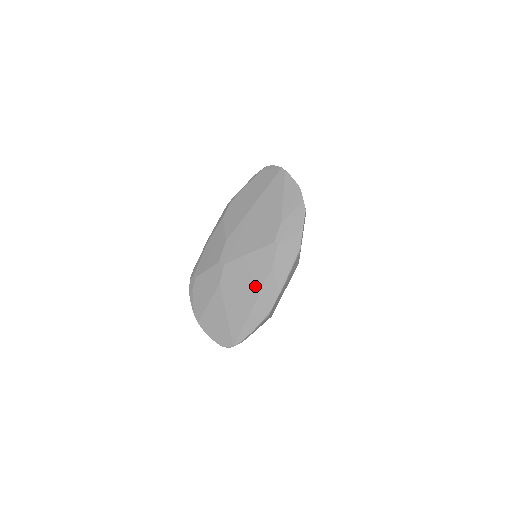
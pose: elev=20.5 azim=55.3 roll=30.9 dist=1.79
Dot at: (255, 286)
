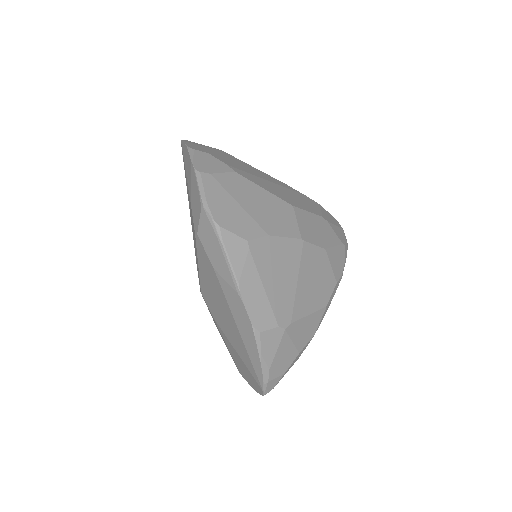
Dot at: (223, 302)
